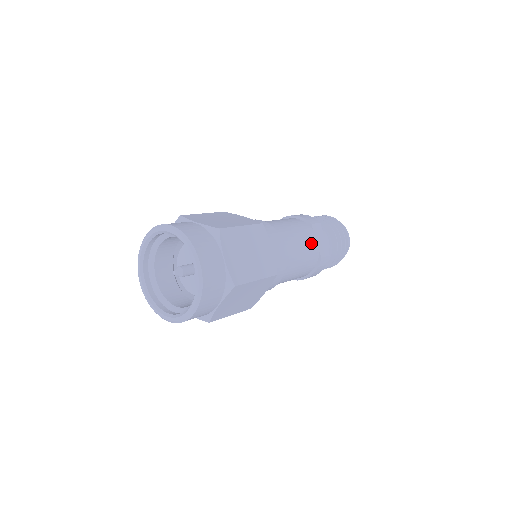
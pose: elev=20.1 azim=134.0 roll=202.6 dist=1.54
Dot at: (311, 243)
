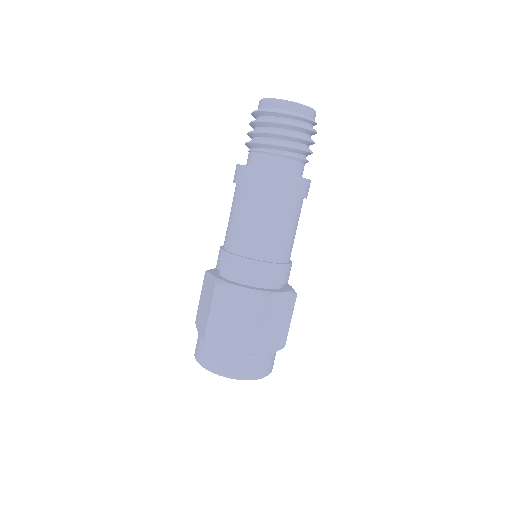
Dot at: (262, 205)
